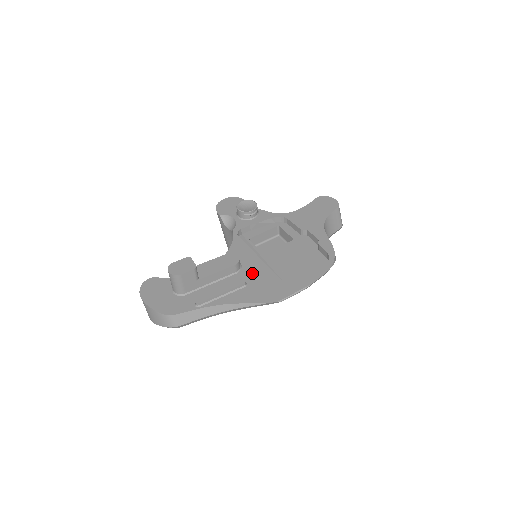
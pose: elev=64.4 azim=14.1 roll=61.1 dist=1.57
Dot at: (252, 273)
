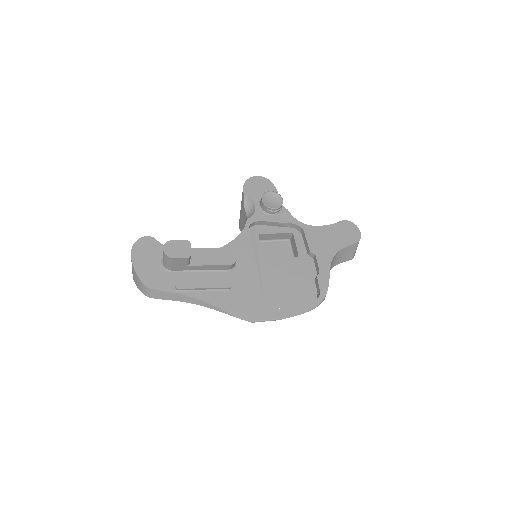
Dot at: (241, 278)
